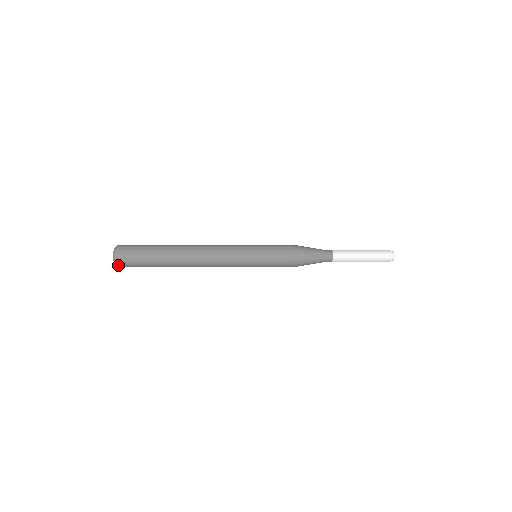
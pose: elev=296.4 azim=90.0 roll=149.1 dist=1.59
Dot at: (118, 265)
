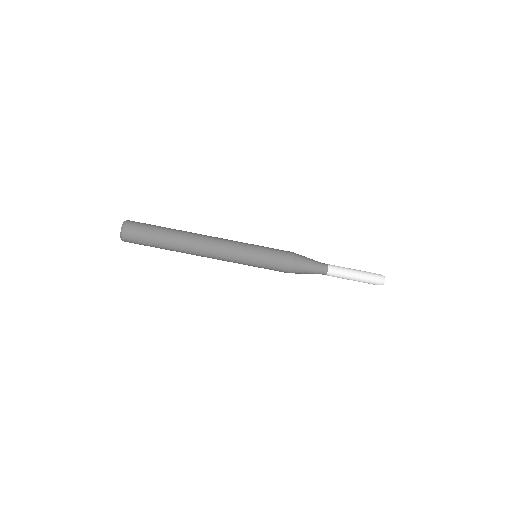
Dot at: (124, 239)
